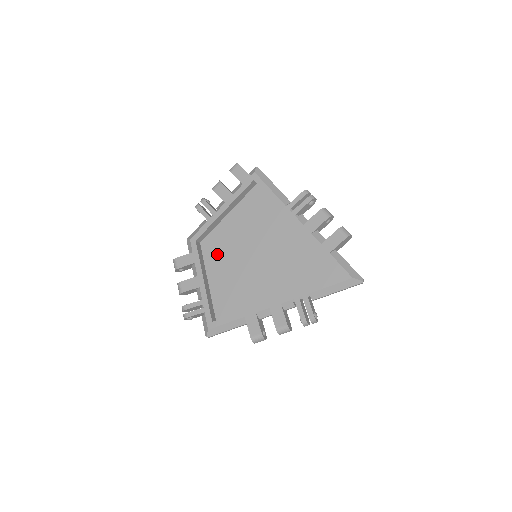
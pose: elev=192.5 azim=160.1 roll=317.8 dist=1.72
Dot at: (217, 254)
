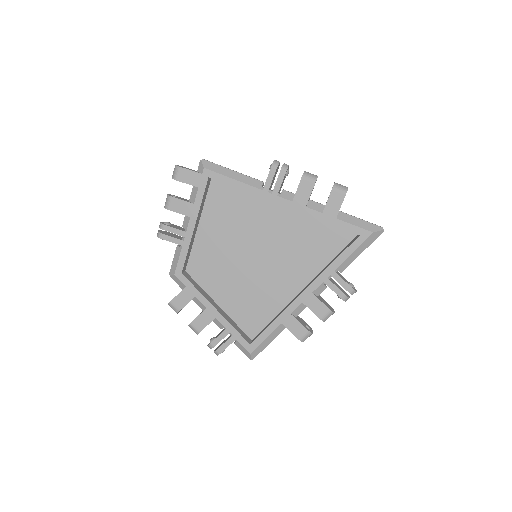
Dot at: (211, 274)
